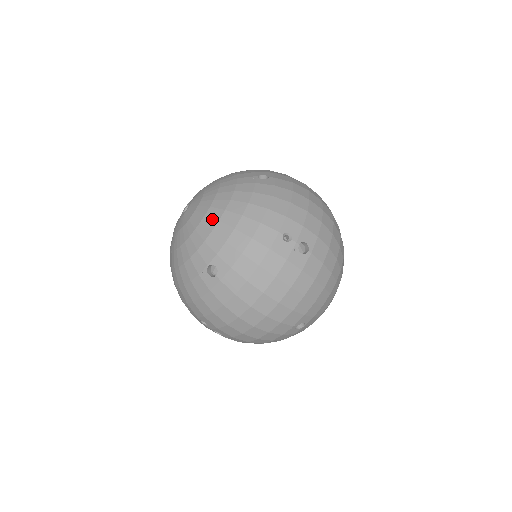
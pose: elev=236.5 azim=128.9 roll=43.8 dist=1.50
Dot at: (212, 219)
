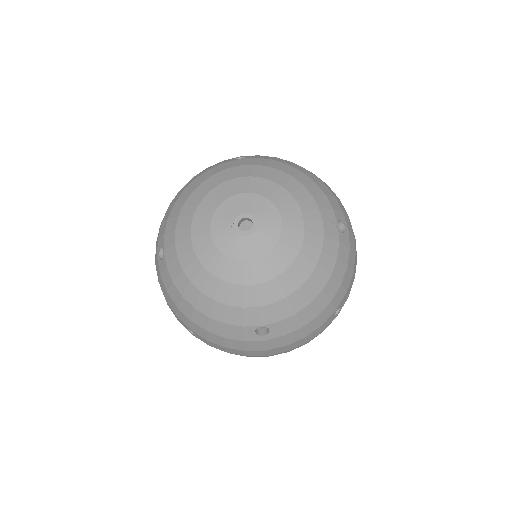
Dot at: (292, 282)
